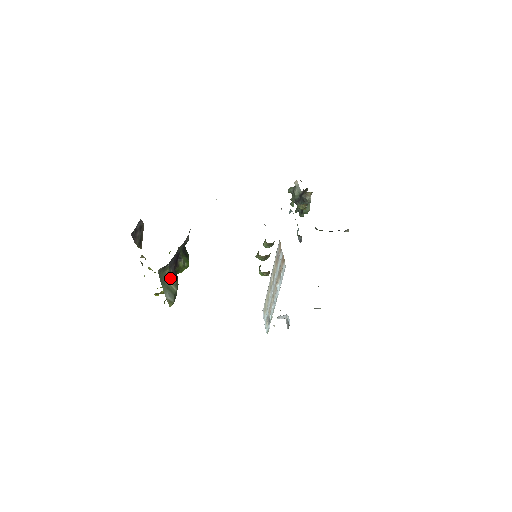
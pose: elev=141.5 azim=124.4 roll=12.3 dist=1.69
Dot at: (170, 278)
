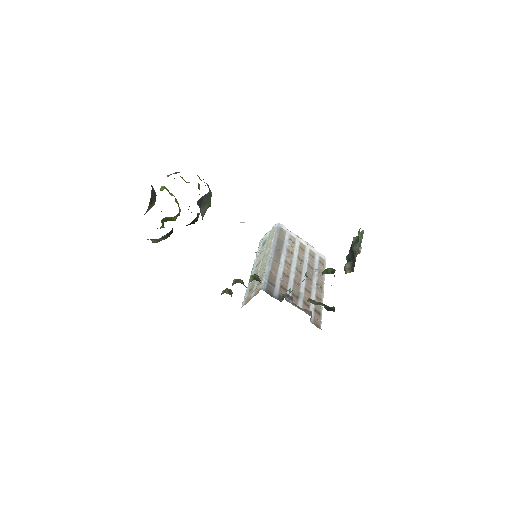
Dot at: (159, 238)
